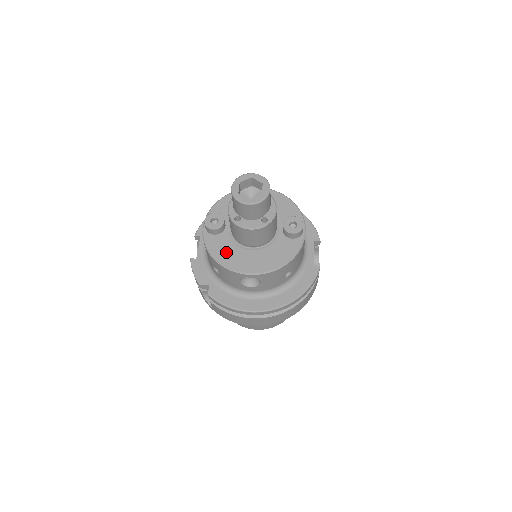
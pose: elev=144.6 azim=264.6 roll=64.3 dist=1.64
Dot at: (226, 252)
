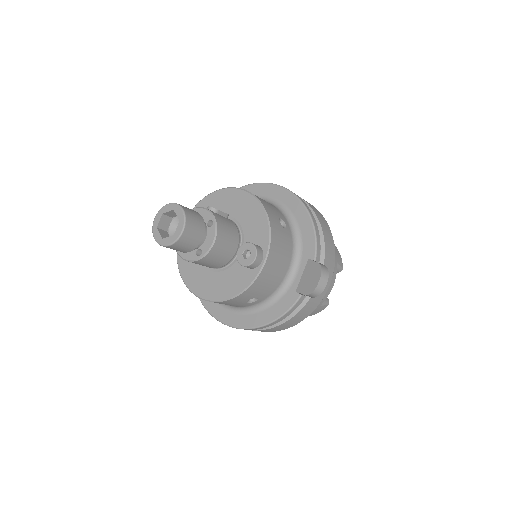
Dot at: (189, 265)
